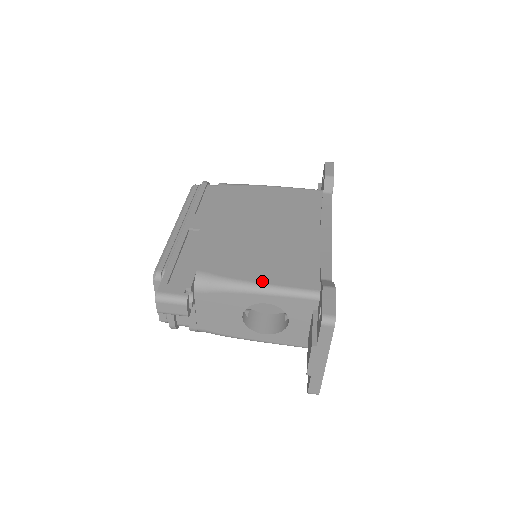
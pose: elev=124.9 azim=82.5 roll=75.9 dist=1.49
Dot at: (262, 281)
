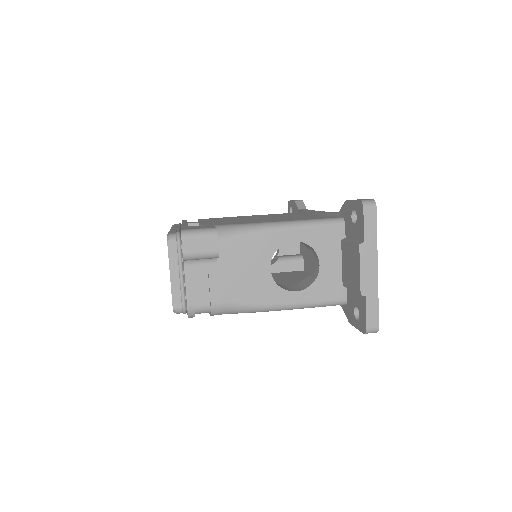
Dot at: (284, 221)
